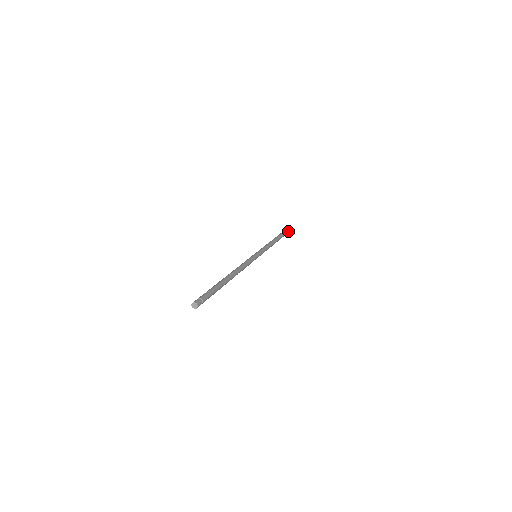
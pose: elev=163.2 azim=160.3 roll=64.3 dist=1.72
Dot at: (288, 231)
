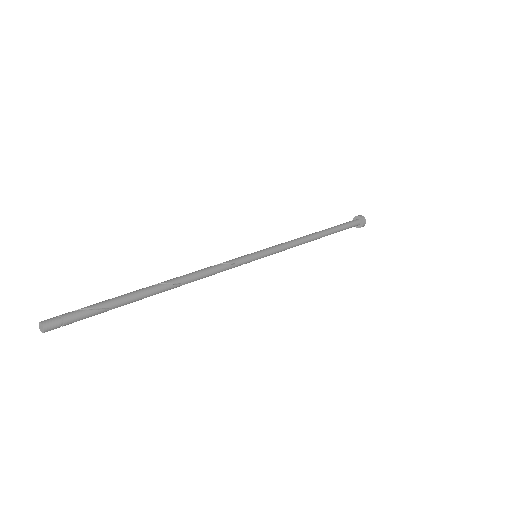
Dot at: (353, 226)
